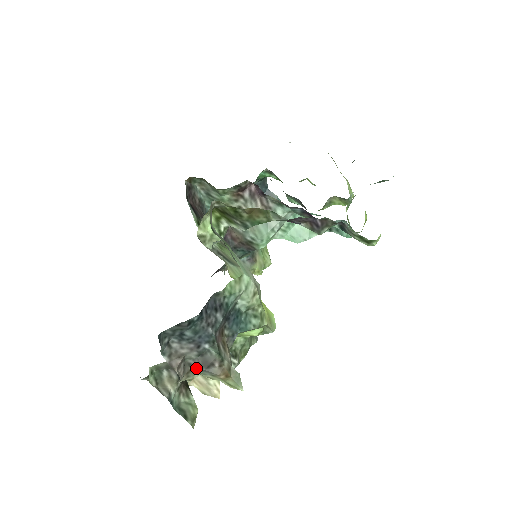
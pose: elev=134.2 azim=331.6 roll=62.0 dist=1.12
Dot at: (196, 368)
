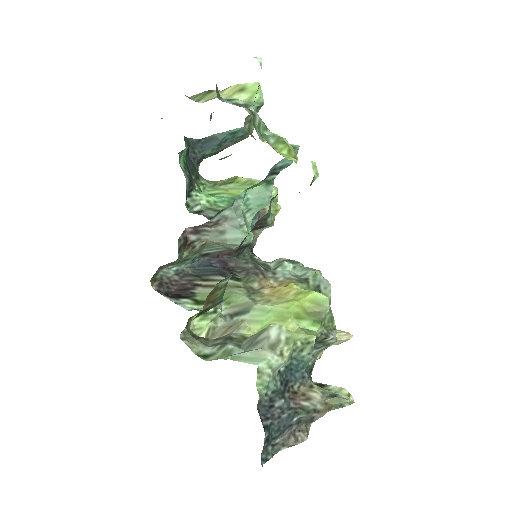
Dot at: (307, 423)
